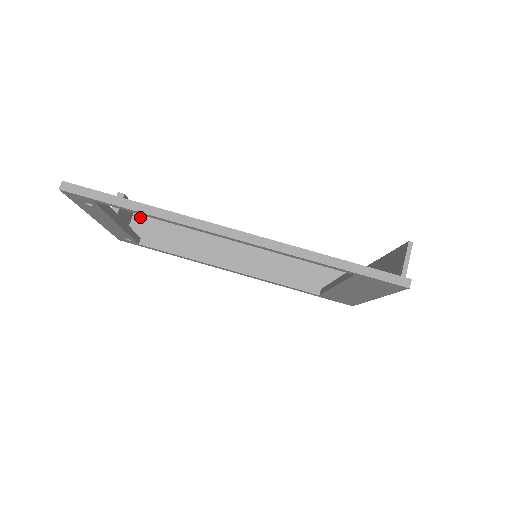
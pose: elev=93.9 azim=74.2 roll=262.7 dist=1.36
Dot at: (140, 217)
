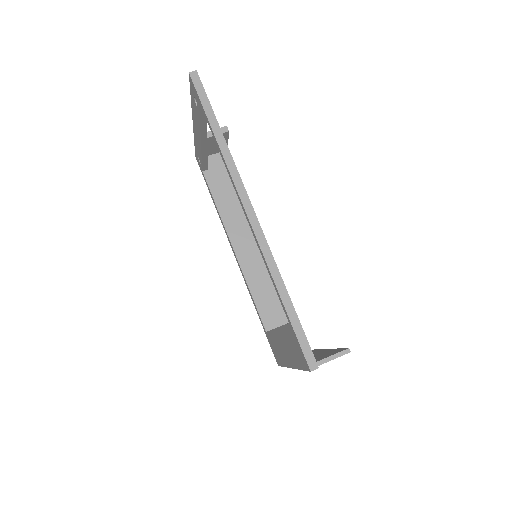
Dot at: occluded
